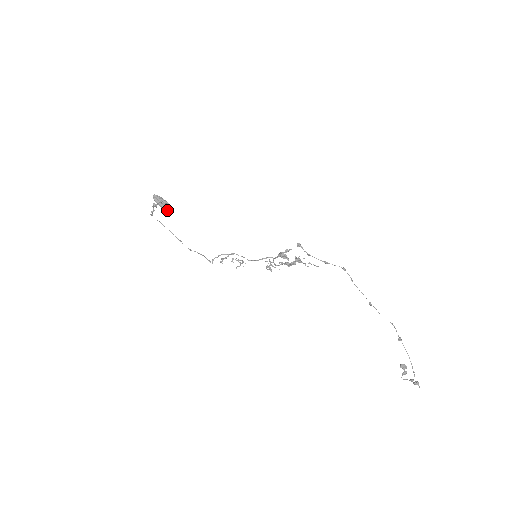
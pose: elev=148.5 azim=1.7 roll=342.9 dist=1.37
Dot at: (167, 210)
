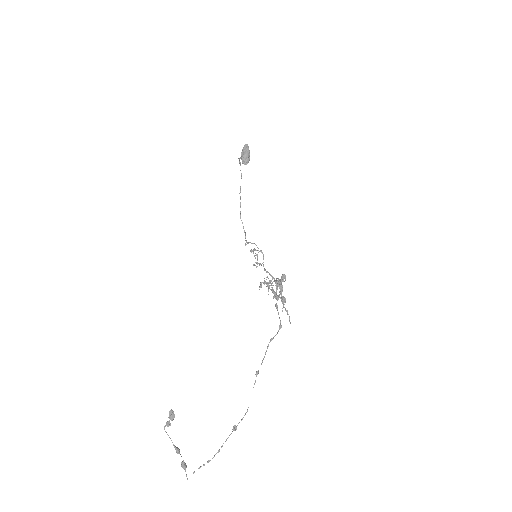
Dot at: (243, 162)
